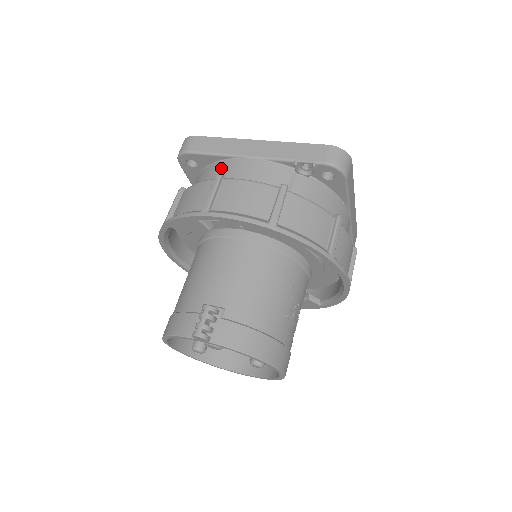
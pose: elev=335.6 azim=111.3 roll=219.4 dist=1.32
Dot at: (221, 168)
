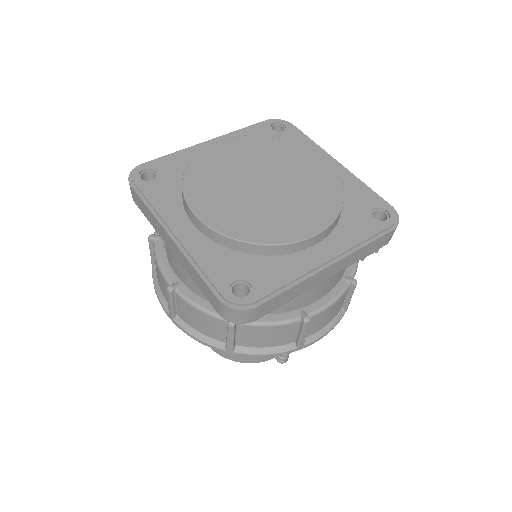
Dot at: occluded
